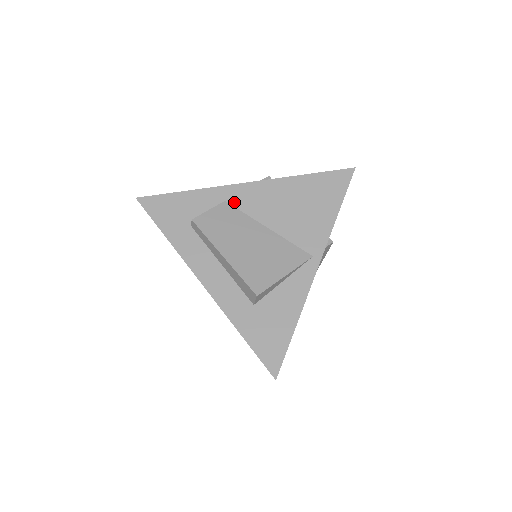
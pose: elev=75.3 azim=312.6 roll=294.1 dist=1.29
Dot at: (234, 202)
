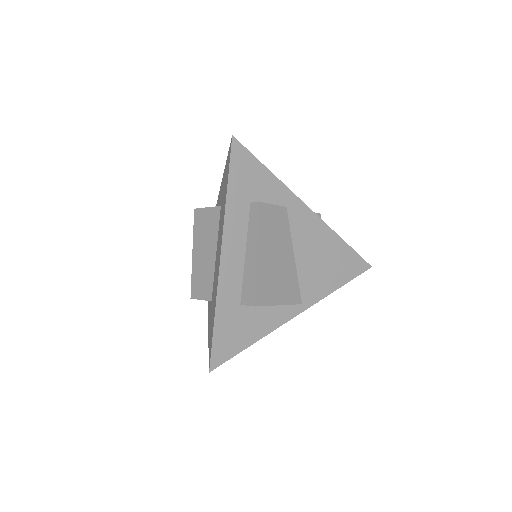
Dot at: (291, 214)
